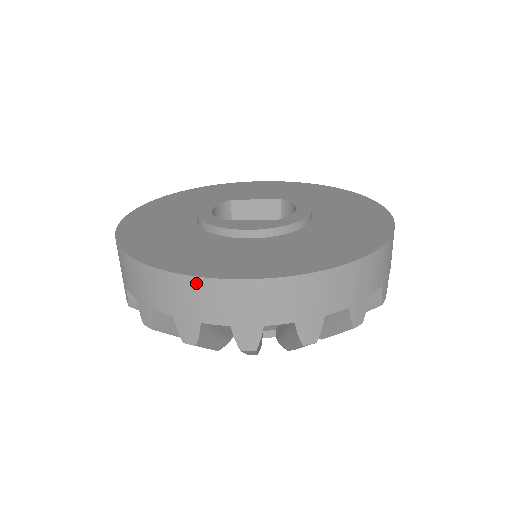
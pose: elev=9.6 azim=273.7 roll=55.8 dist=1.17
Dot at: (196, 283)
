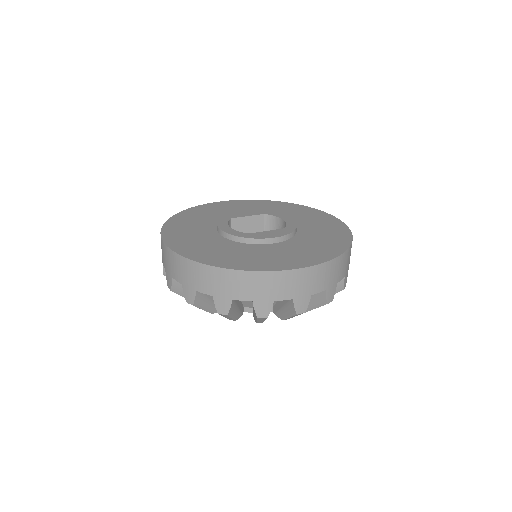
Dot at: (275, 275)
